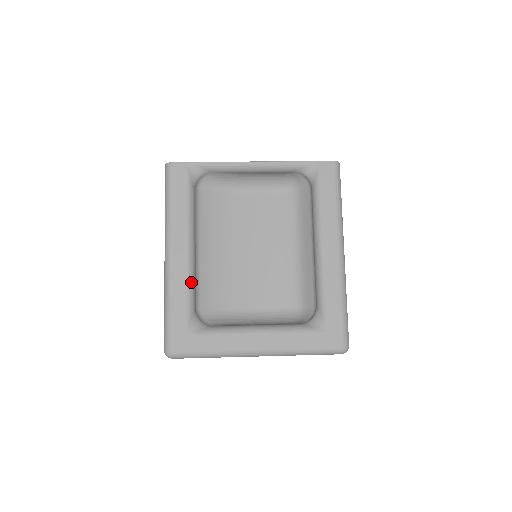
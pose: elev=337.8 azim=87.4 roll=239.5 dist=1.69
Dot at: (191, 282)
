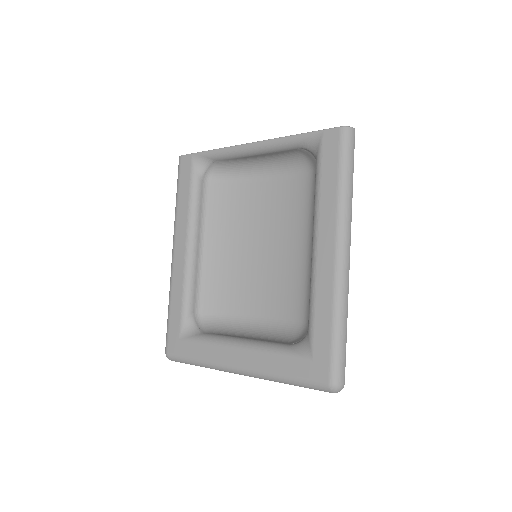
Dot at: (188, 283)
